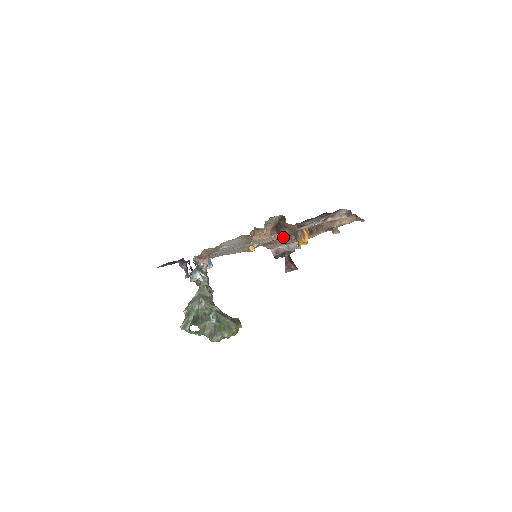
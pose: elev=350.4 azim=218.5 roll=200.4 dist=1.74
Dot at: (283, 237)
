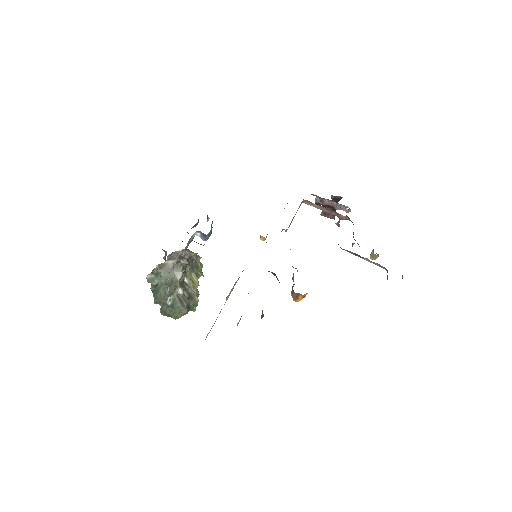
Dot at: (327, 211)
